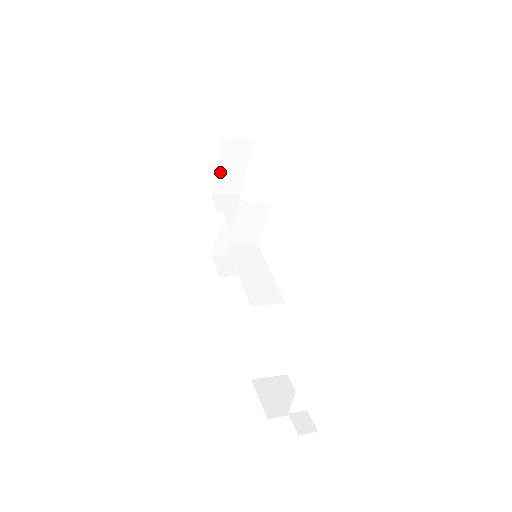
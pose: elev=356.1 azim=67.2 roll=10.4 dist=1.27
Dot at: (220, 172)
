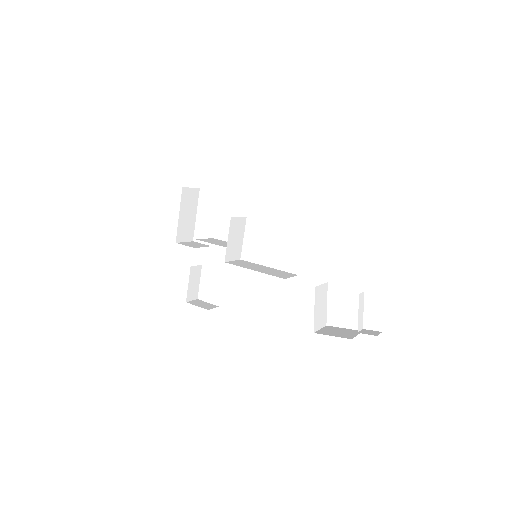
Dot at: (181, 220)
